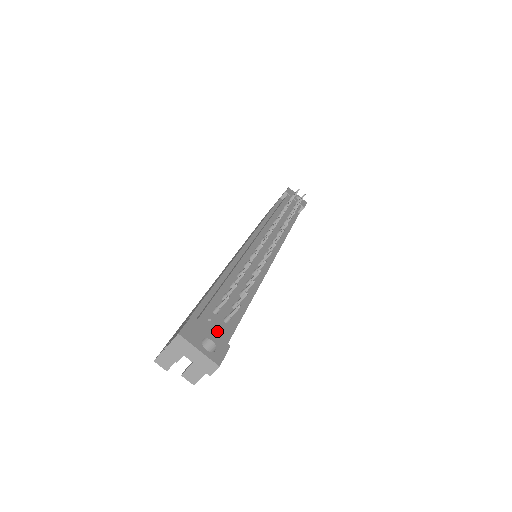
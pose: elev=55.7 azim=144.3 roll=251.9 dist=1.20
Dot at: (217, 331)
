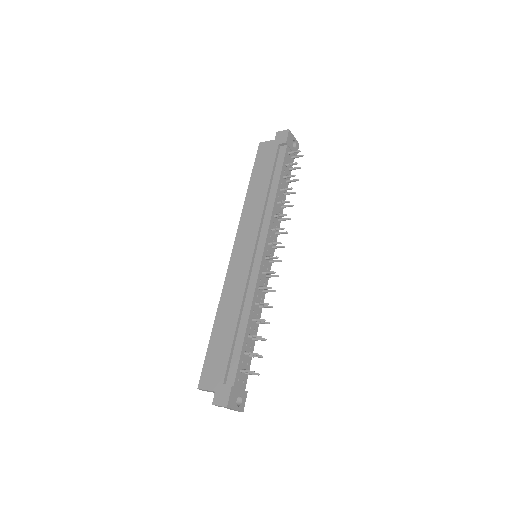
Dot at: (242, 385)
